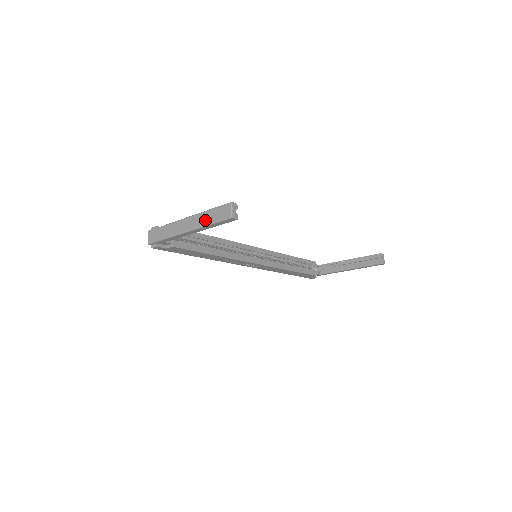
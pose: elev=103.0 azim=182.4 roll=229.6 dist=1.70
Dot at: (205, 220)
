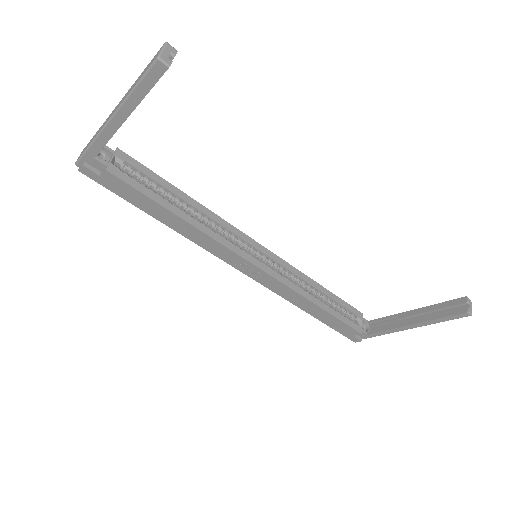
Dot at: (132, 87)
